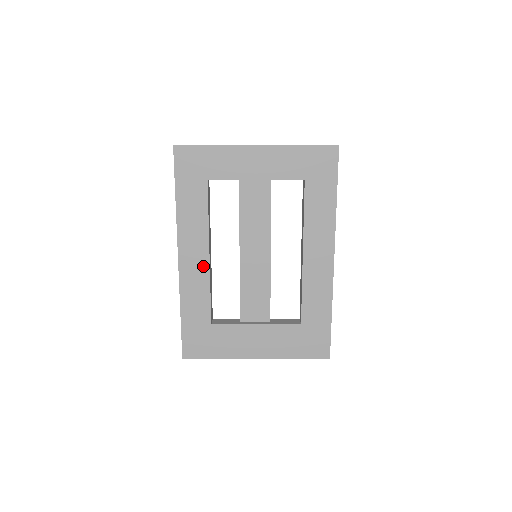
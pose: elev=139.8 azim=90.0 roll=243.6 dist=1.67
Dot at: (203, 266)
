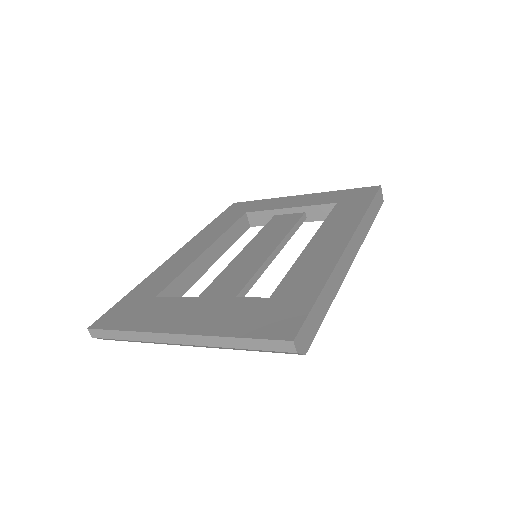
Dot at: (194, 255)
